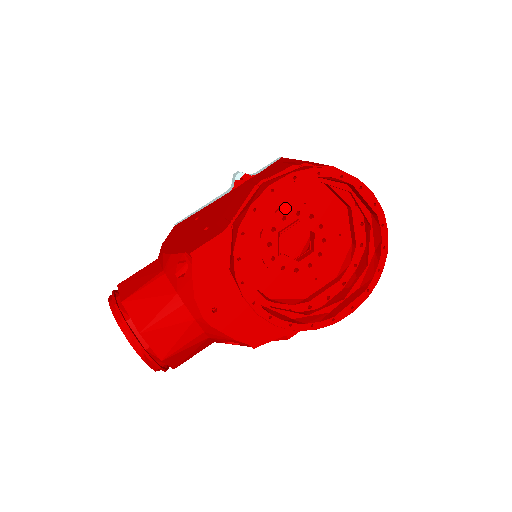
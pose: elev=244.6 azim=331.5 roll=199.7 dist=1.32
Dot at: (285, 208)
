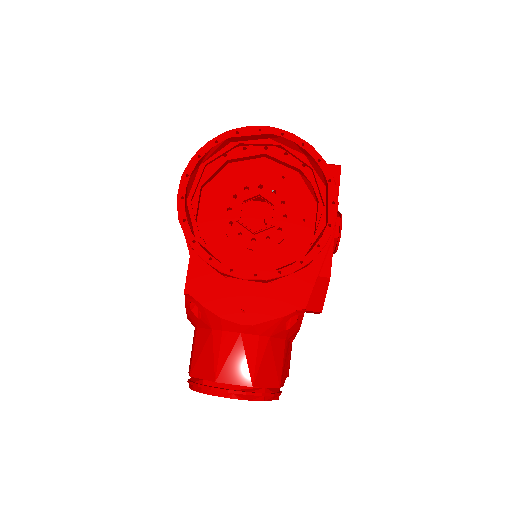
Dot at: (223, 203)
